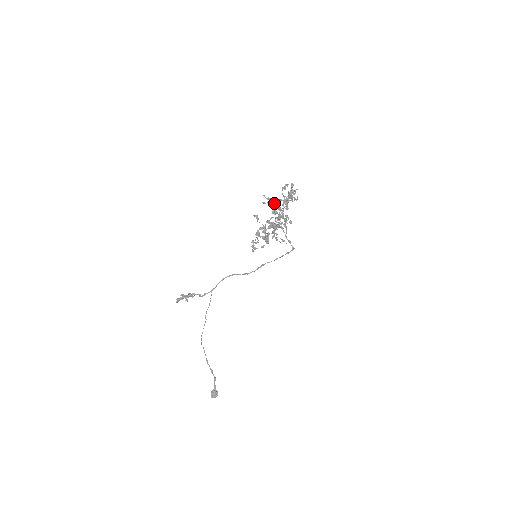
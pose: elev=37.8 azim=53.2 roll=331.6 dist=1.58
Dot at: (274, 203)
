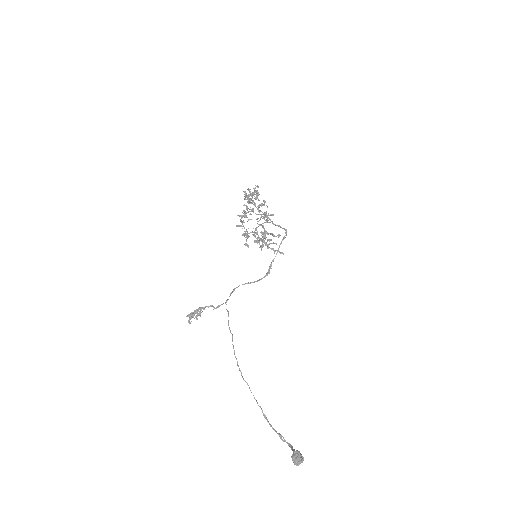
Dot at: occluded
